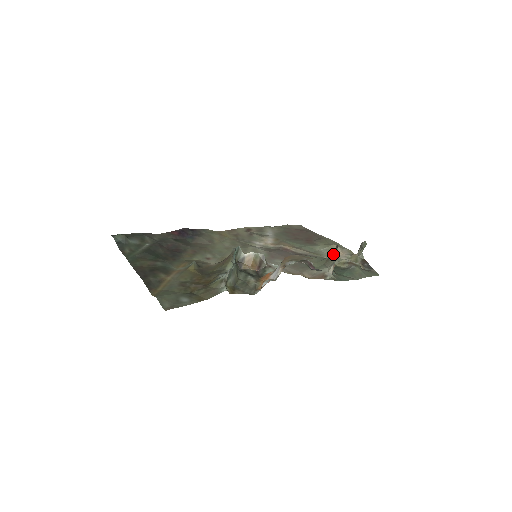
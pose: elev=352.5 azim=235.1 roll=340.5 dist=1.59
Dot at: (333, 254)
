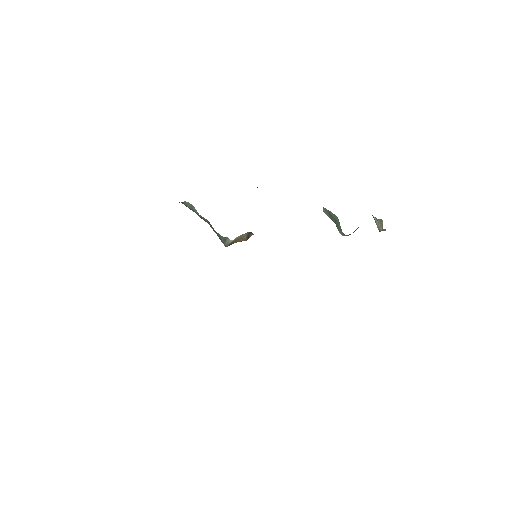
Dot at: occluded
